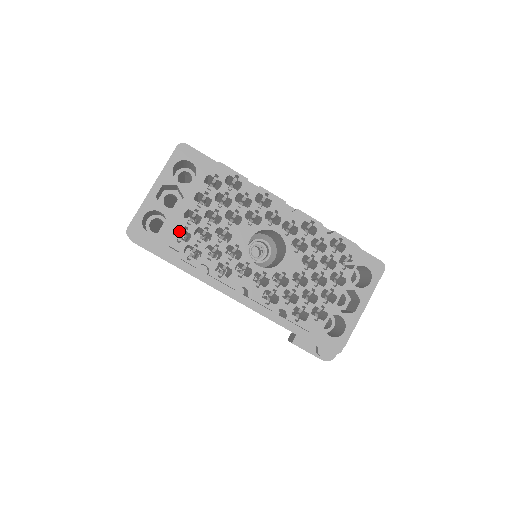
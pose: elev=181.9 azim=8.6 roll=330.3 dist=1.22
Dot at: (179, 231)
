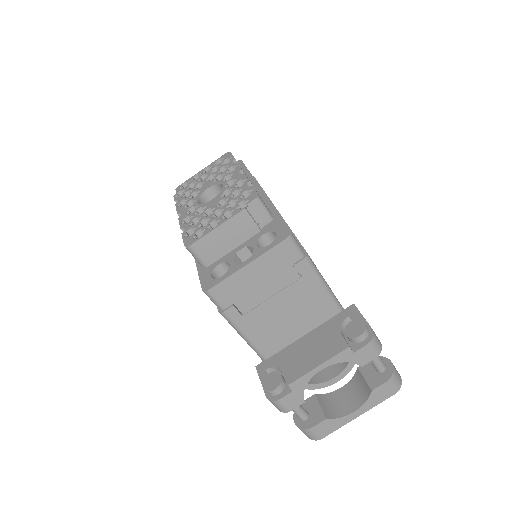
Dot at: occluded
